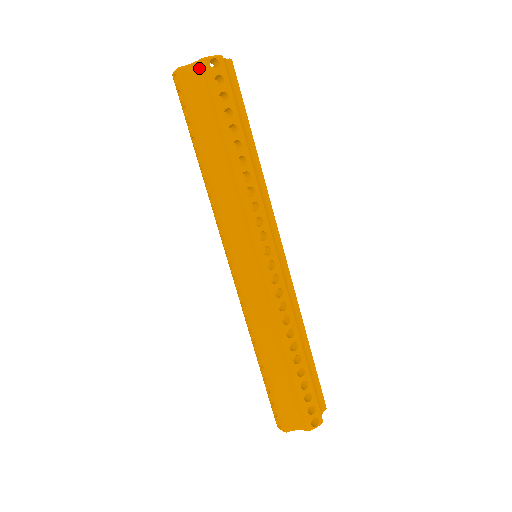
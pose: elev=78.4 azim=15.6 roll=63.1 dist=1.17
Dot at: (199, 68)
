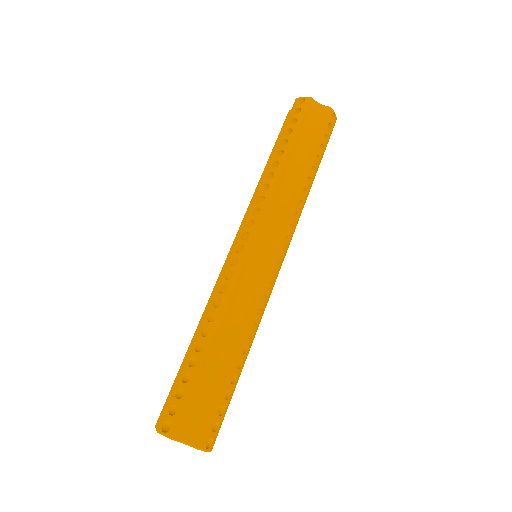
Dot at: (324, 109)
